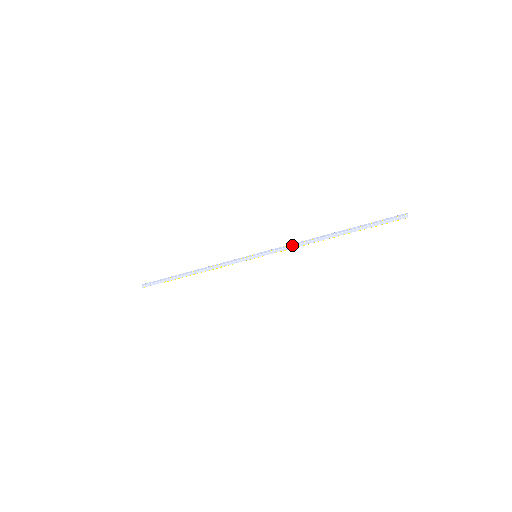
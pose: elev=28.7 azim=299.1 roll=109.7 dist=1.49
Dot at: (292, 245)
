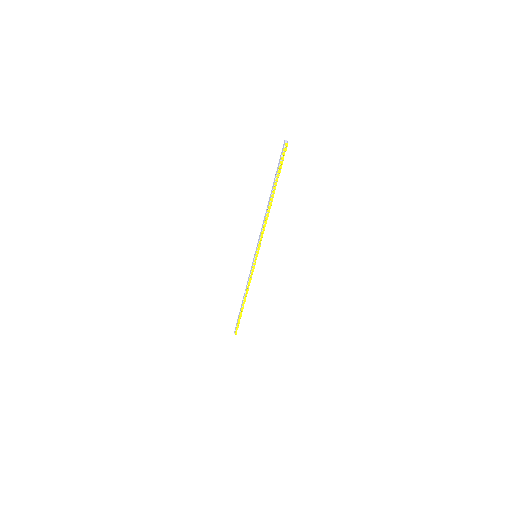
Dot at: (262, 228)
